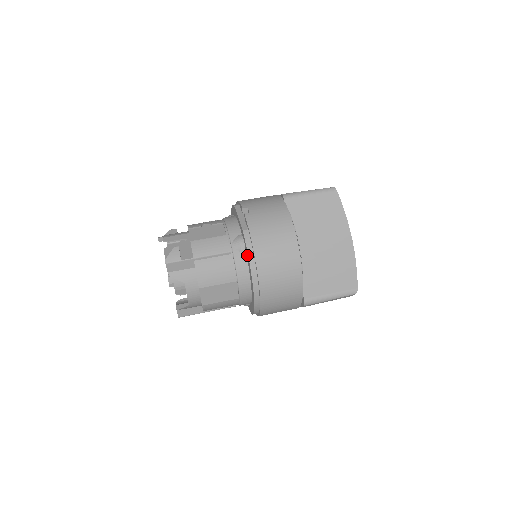
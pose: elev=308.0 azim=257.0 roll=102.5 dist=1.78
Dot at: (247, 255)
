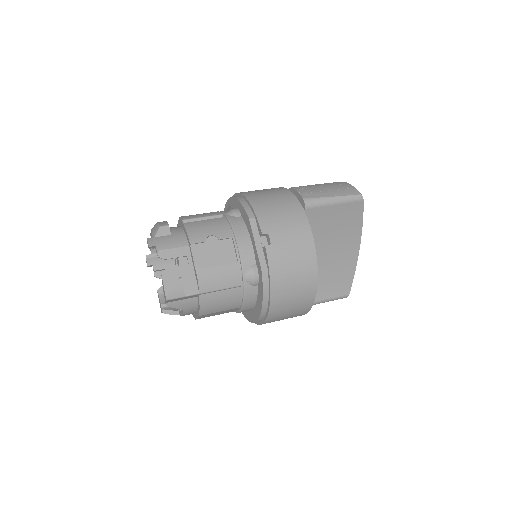
Dot at: (260, 294)
